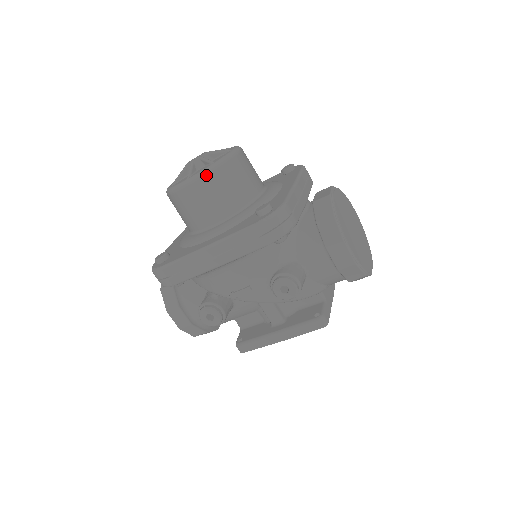
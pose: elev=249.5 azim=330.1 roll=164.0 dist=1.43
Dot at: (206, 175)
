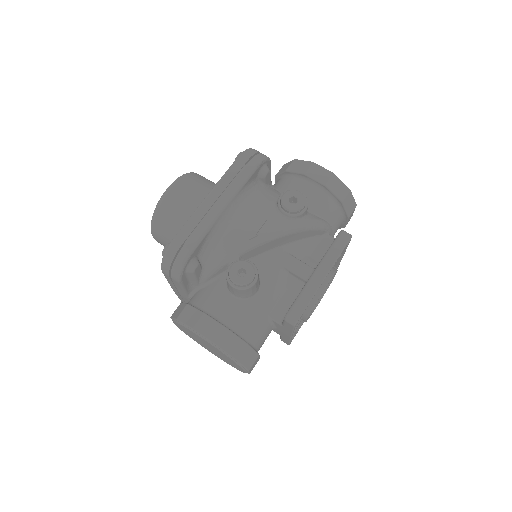
Dot at: (182, 177)
